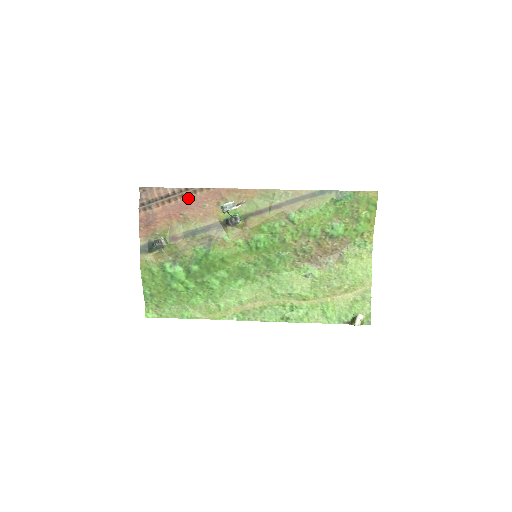
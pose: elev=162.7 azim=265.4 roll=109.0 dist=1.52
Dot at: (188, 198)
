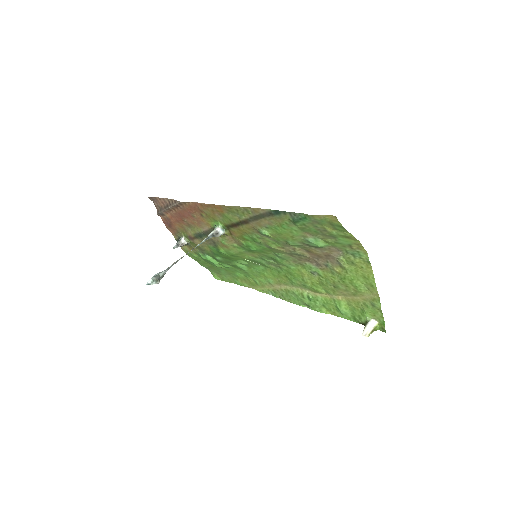
Dot at: (180, 208)
